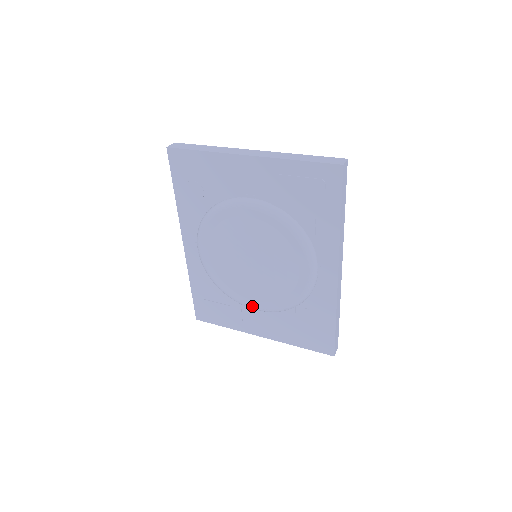
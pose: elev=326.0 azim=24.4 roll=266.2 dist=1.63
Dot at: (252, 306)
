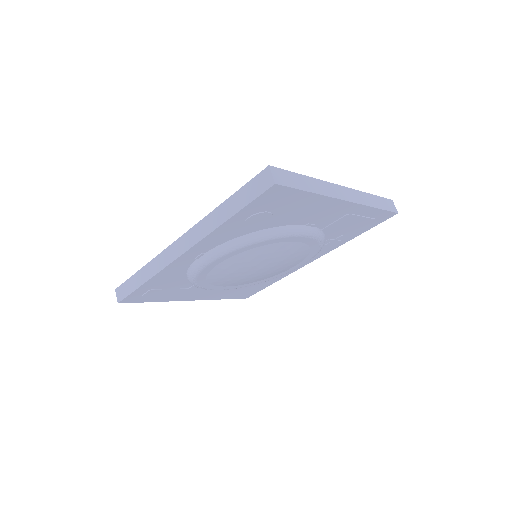
Dot at: occluded
